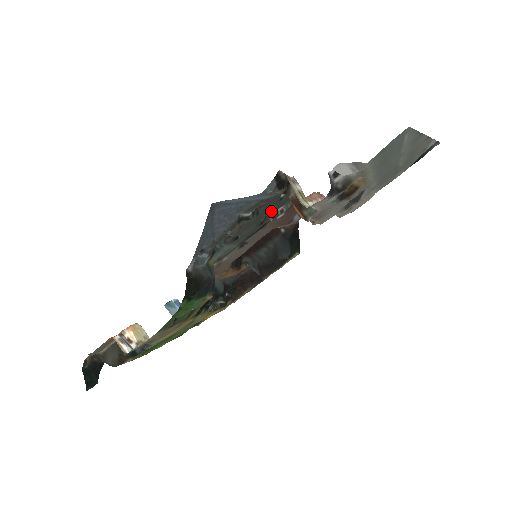
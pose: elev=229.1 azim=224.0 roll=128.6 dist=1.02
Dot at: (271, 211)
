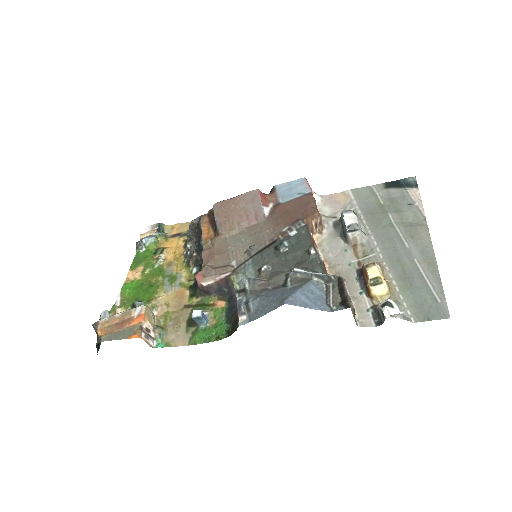
Dot at: (293, 251)
